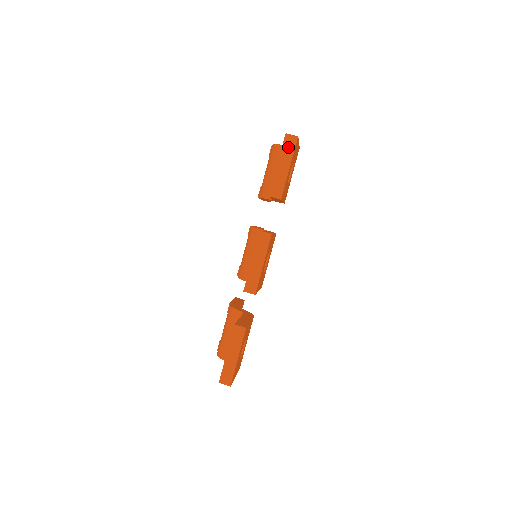
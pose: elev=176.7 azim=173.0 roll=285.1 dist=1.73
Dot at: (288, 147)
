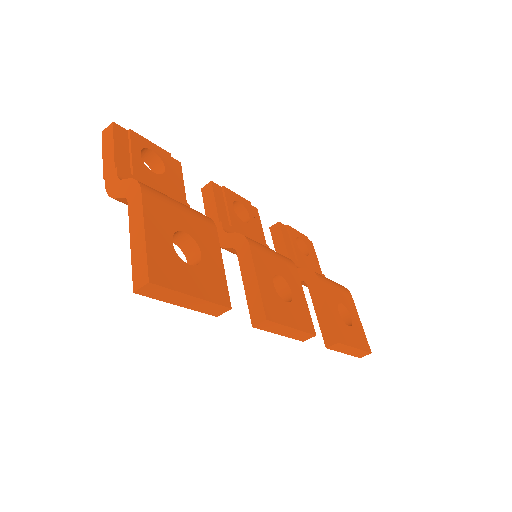
Dot at: (159, 294)
